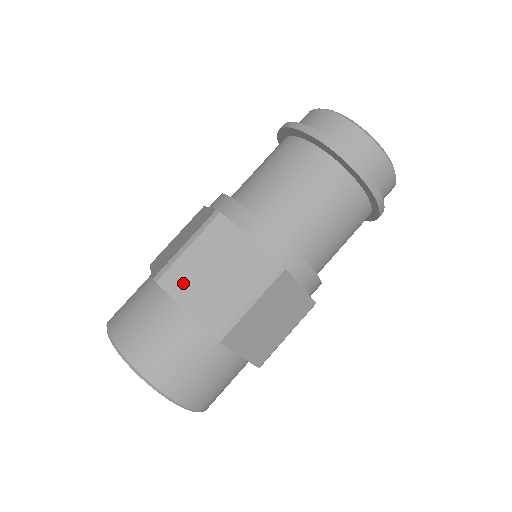
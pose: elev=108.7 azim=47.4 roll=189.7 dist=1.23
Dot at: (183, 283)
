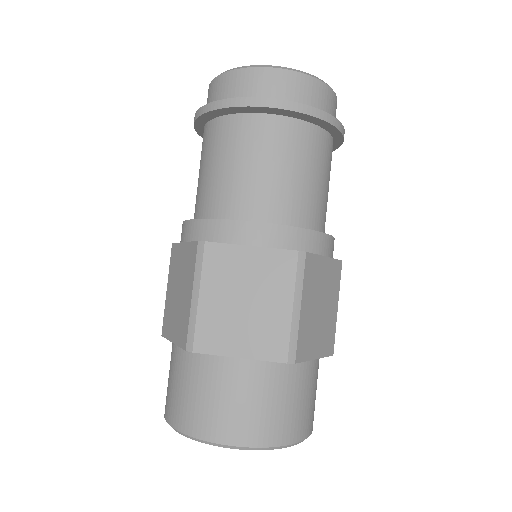
Dot at: (219, 334)
